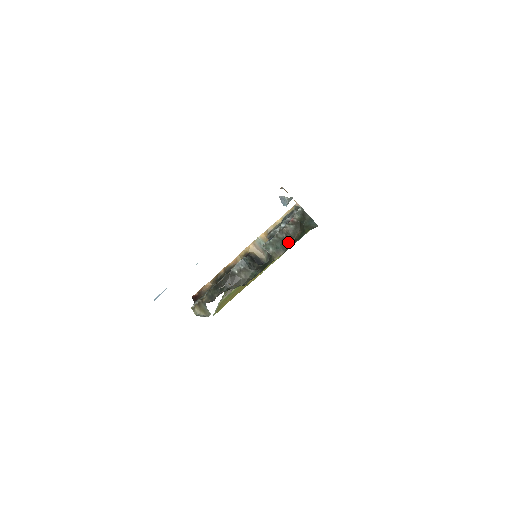
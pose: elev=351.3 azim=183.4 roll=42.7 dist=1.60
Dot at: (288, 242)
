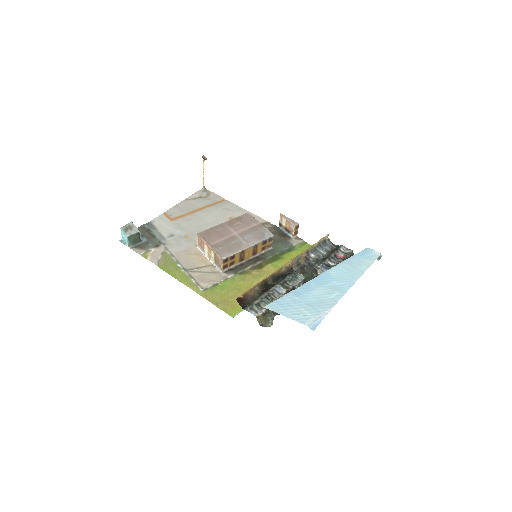
Dot at: occluded
